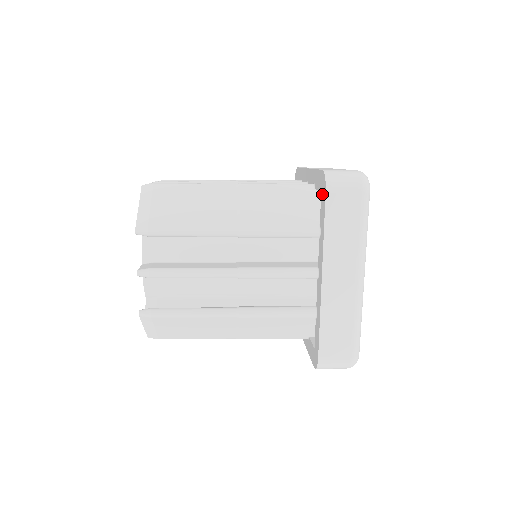
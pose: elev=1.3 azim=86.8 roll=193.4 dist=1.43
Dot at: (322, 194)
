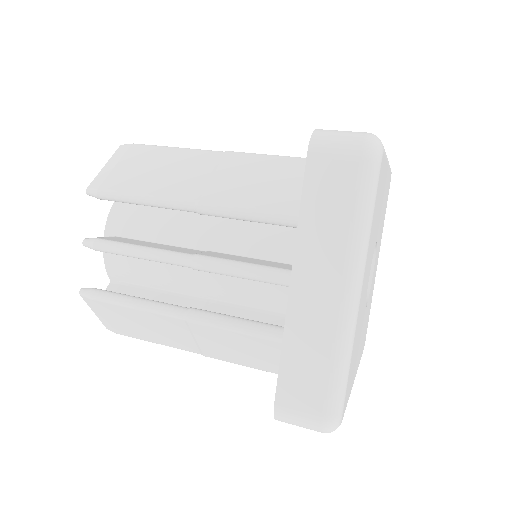
Dot at: occluded
